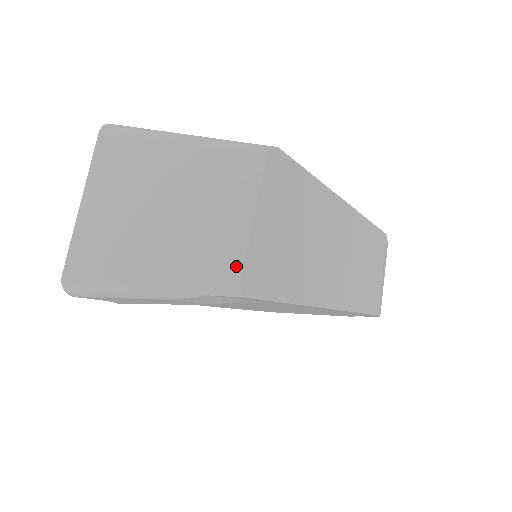
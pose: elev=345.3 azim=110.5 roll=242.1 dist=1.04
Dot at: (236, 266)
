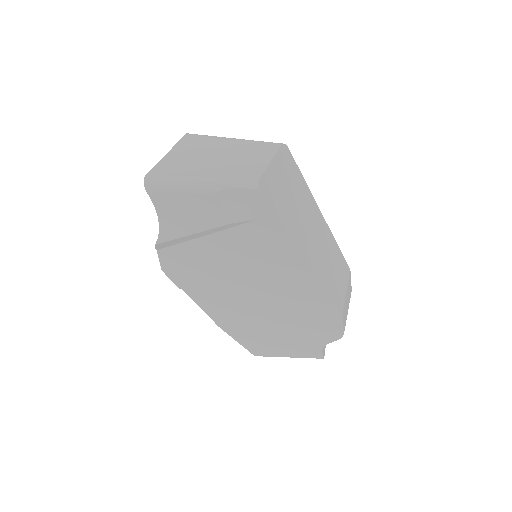
Dot at: (257, 175)
